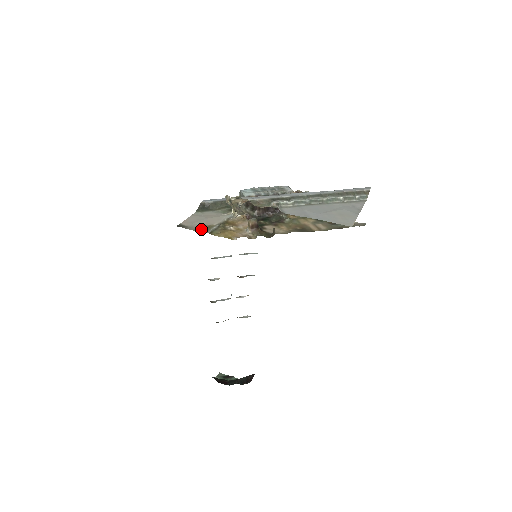
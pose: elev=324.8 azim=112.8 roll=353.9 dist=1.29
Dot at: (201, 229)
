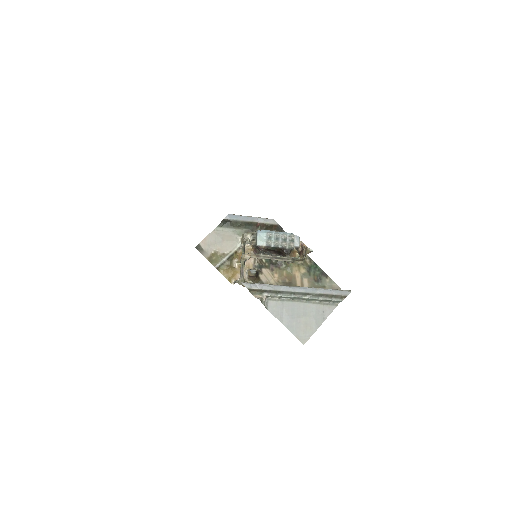
Dot at: (213, 259)
